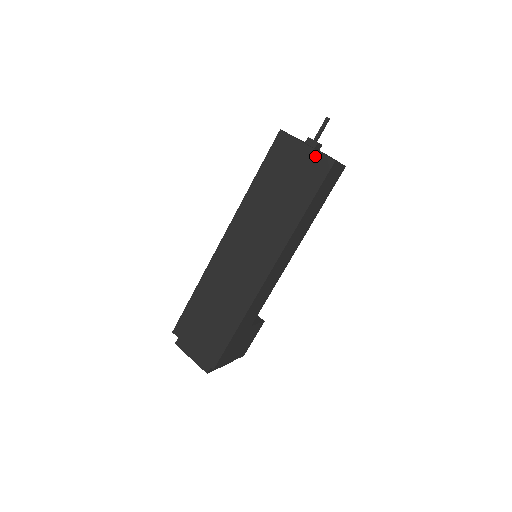
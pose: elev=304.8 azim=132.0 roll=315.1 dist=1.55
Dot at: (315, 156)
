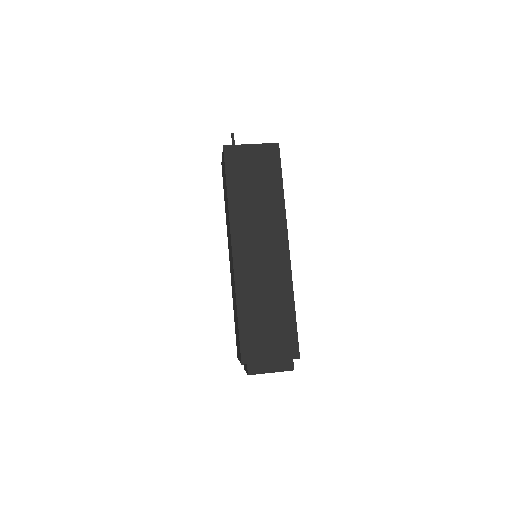
Dot at: (263, 148)
